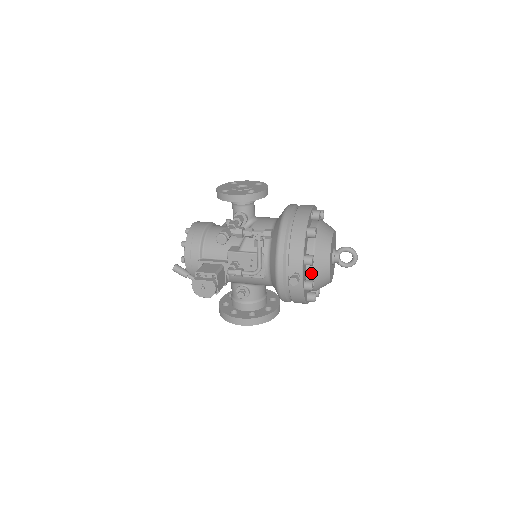
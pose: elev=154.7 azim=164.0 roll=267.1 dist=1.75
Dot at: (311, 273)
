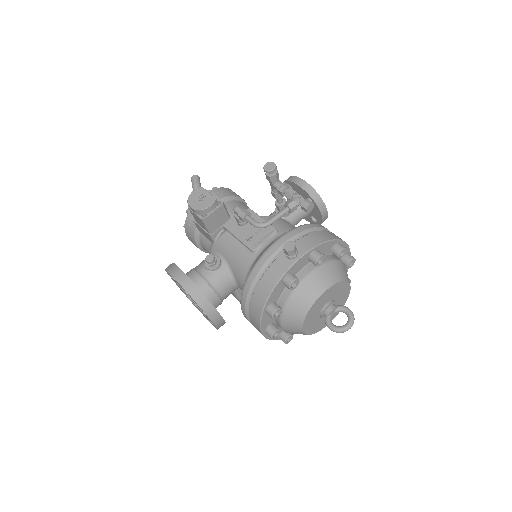
Dot at: (304, 276)
